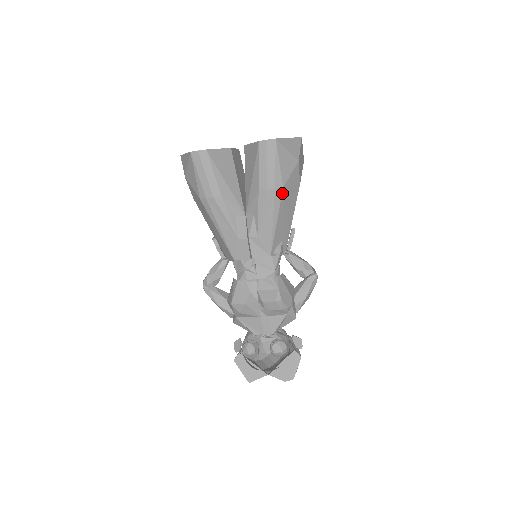
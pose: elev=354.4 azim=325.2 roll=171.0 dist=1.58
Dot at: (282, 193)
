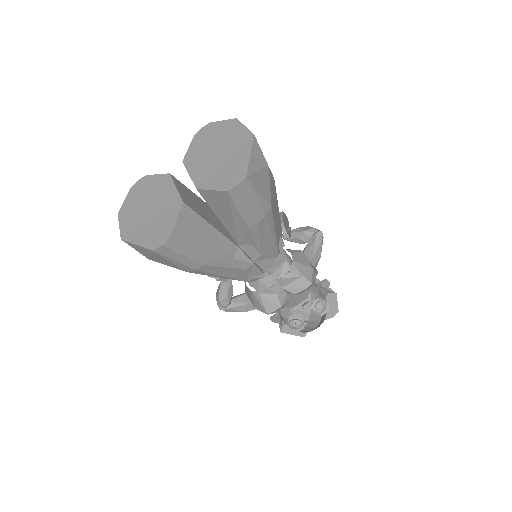
Dot at: (272, 211)
